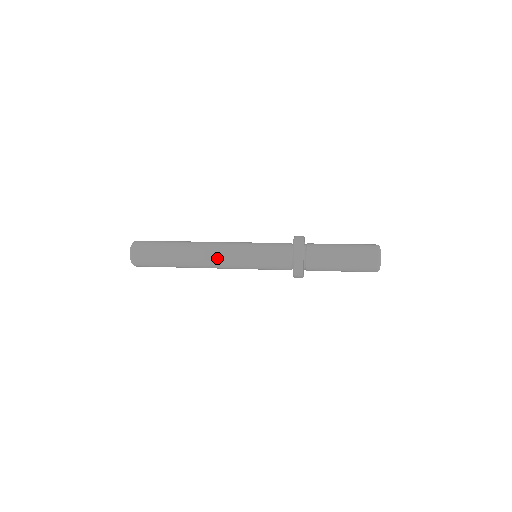
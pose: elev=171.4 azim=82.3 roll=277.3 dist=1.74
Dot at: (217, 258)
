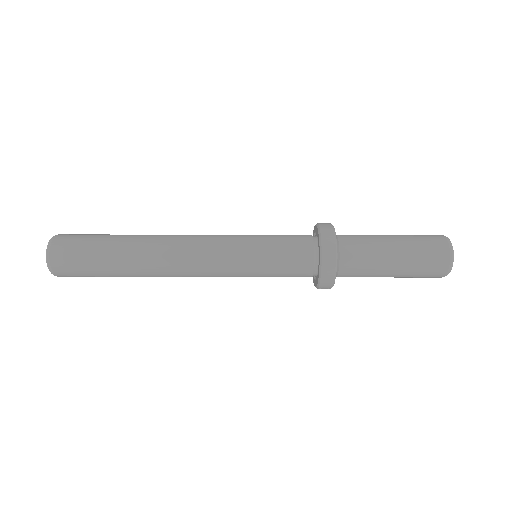
Dot at: (197, 276)
